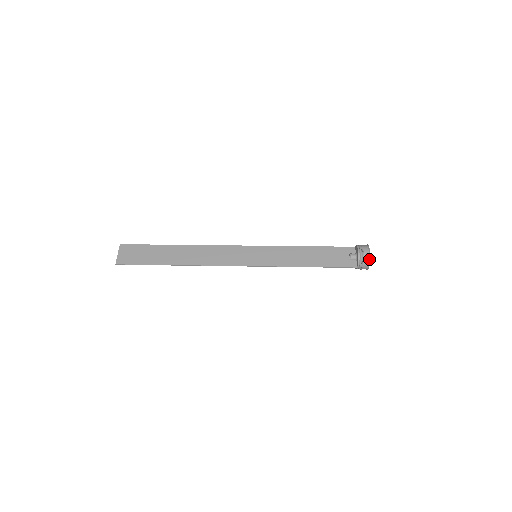
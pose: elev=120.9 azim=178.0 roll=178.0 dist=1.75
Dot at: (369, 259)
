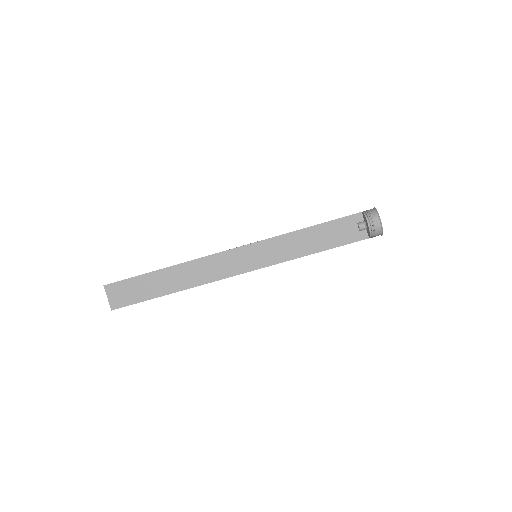
Dot at: (382, 231)
